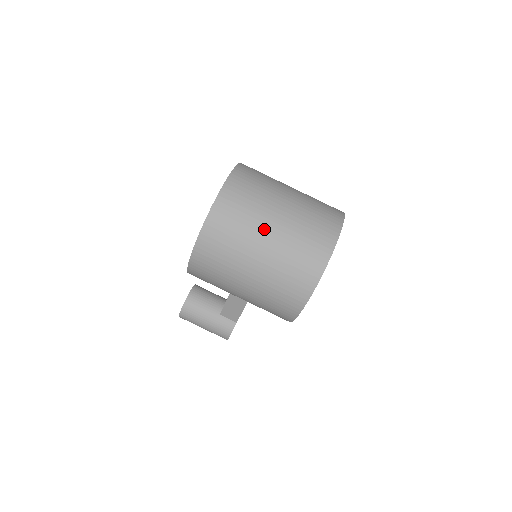
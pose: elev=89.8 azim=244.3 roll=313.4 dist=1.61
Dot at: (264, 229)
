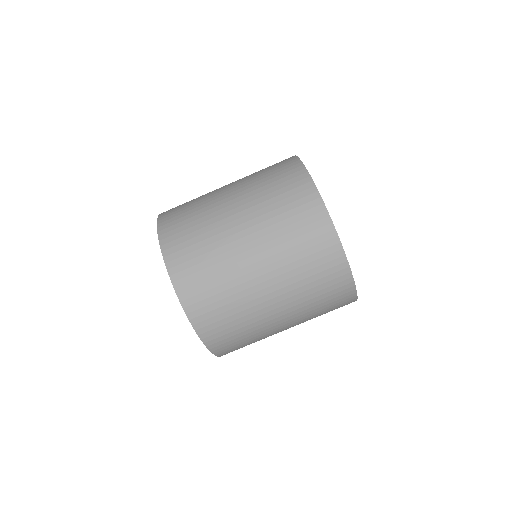
Dot at: (267, 313)
